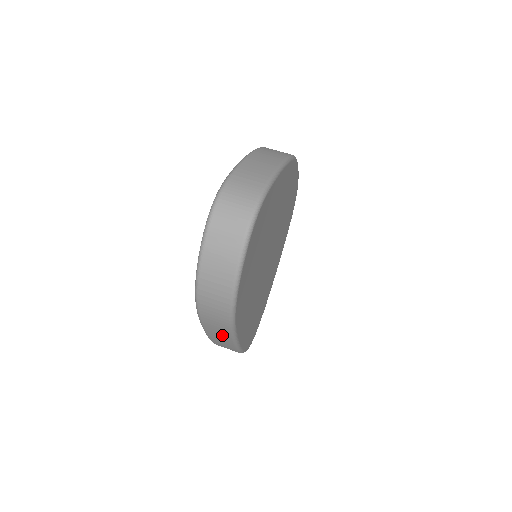
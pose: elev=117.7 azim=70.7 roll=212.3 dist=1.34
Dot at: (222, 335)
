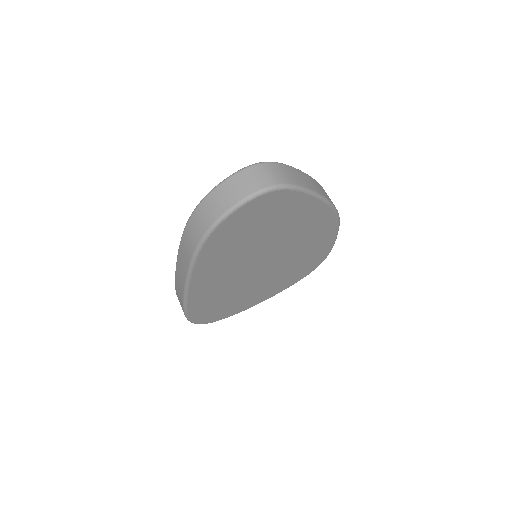
Dot at: (184, 266)
